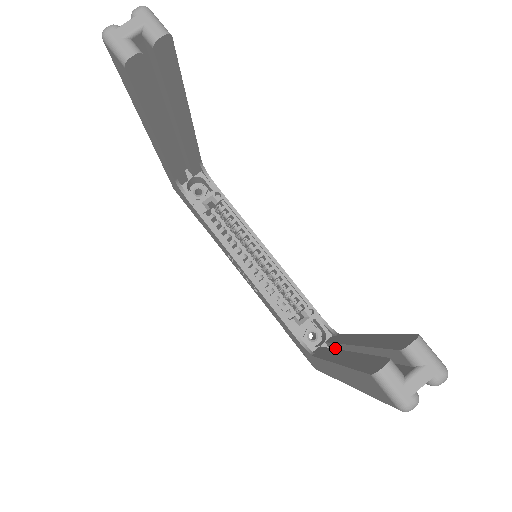
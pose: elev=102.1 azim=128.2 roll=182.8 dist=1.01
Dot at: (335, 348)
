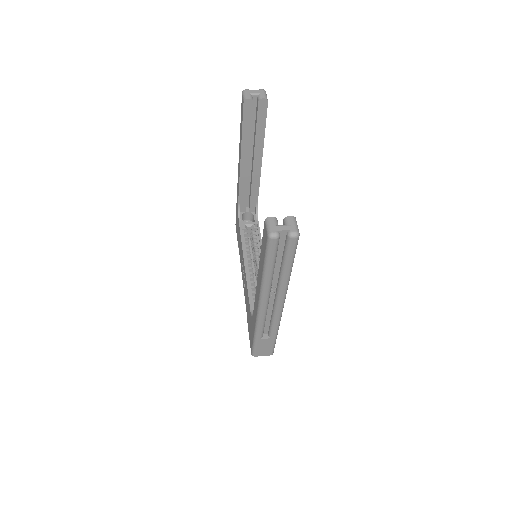
Dot at: occluded
